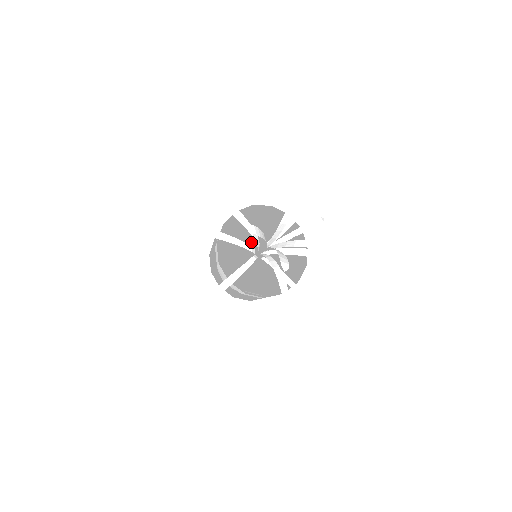
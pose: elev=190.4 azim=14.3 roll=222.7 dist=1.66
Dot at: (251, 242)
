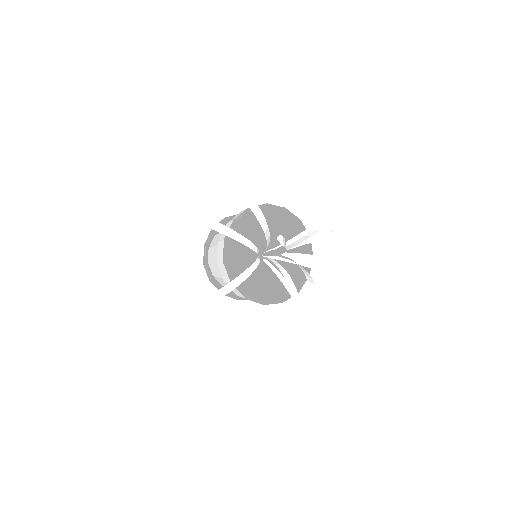
Dot at: (255, 241)
